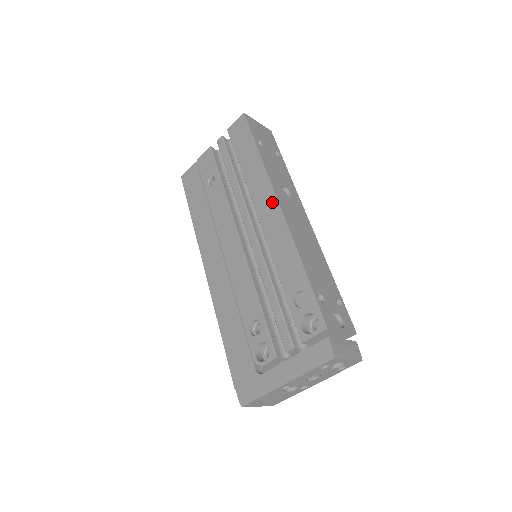
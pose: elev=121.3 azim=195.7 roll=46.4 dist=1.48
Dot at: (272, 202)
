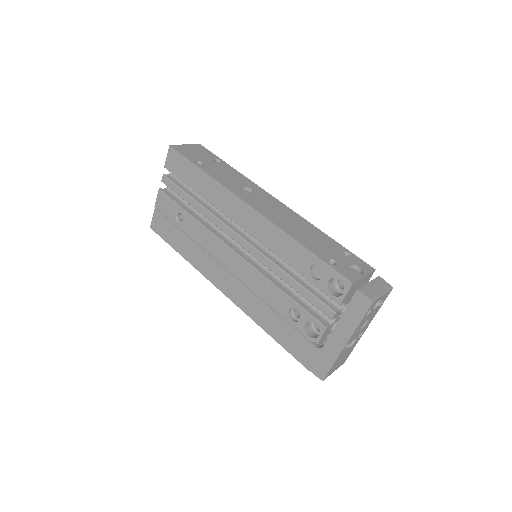
Dot at: (243, 208)
